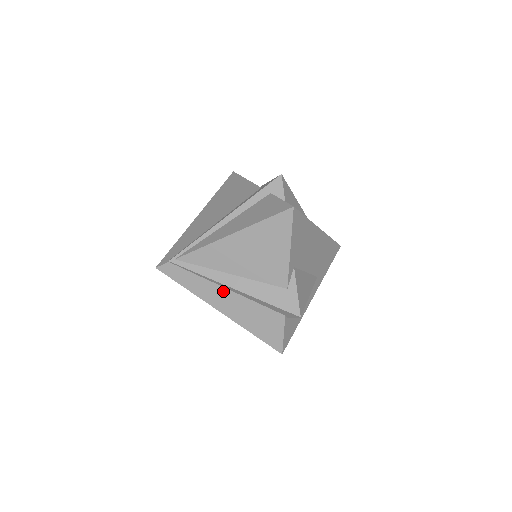
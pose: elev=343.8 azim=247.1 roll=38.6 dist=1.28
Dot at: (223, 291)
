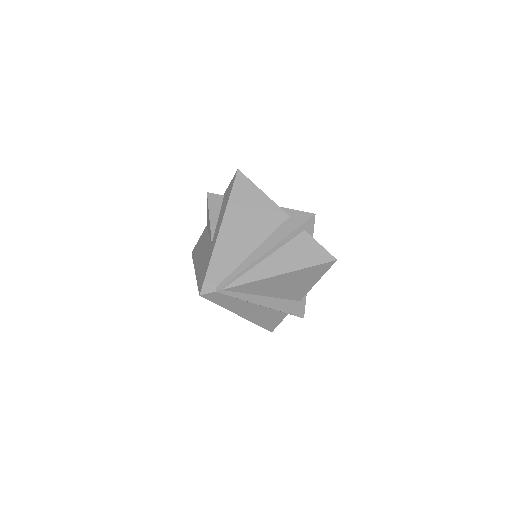
Dot at: (251, 305)
